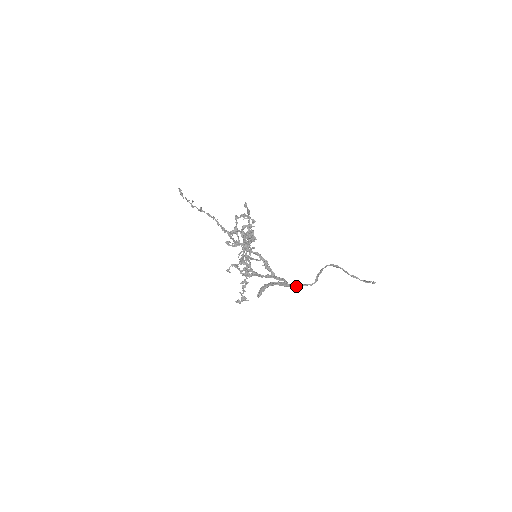
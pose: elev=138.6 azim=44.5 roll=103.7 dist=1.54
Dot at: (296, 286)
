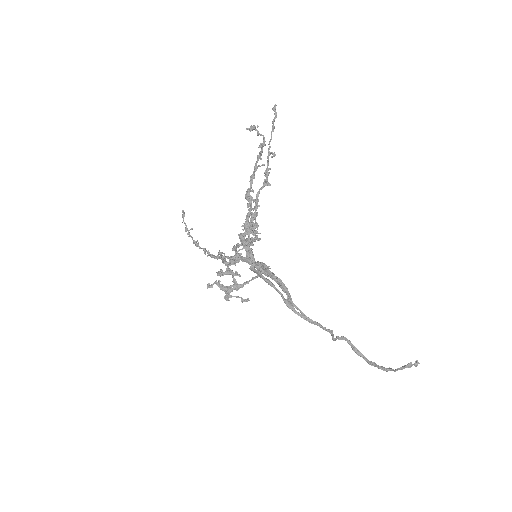
Dot at: occluded
